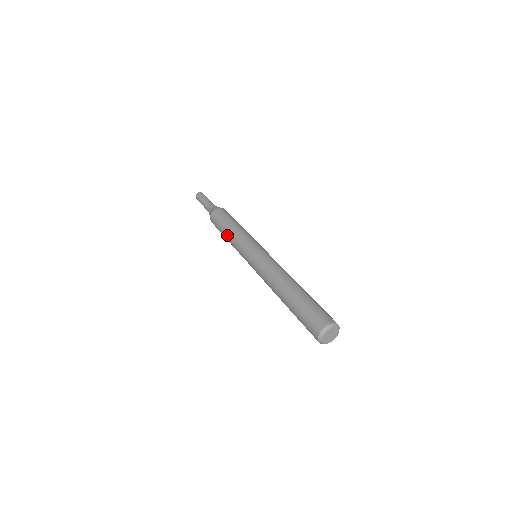
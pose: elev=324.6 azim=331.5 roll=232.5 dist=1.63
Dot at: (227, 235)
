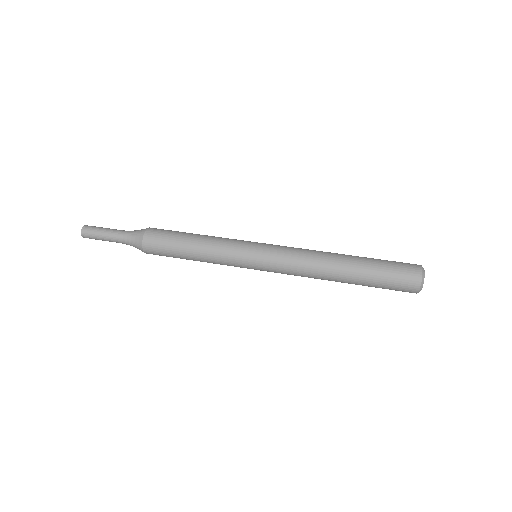
Dot at: (197, 256)
